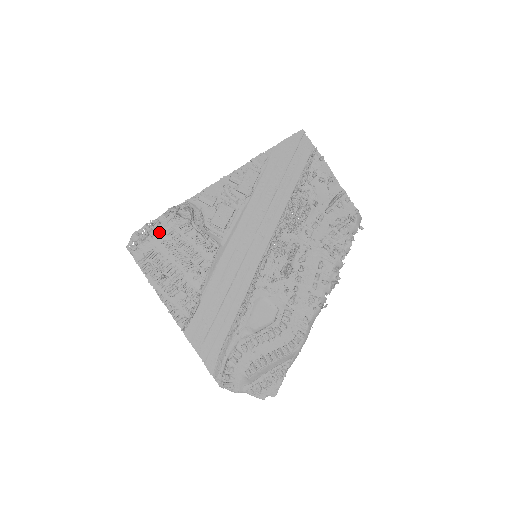
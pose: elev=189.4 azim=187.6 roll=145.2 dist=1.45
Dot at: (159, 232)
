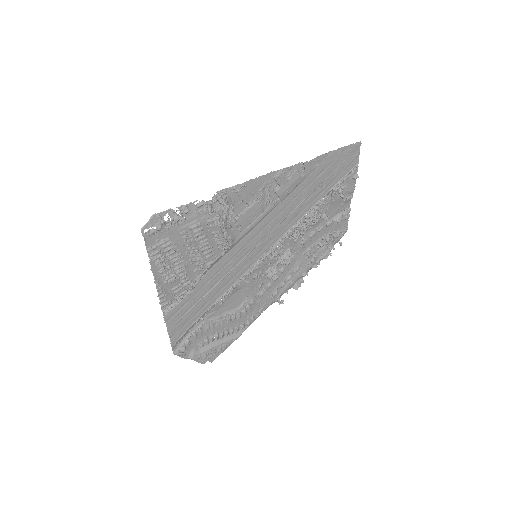
Dot at: (183, 221)
